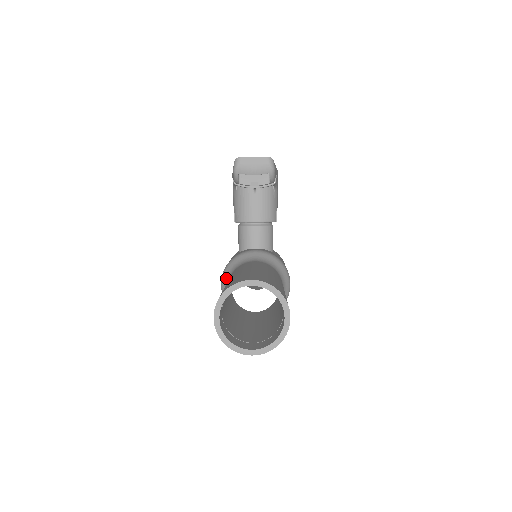
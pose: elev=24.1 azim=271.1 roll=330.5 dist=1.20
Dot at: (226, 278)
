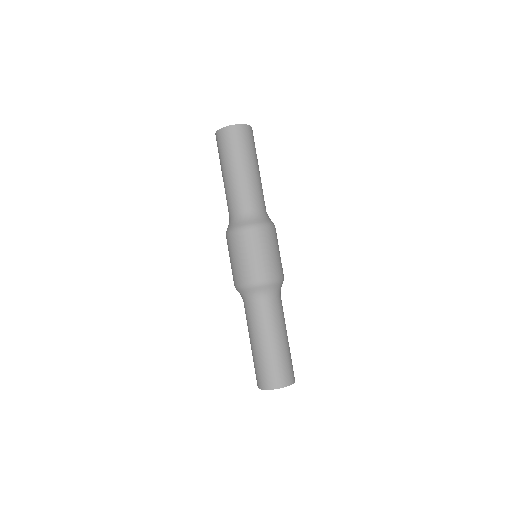
Dot at: occluded
